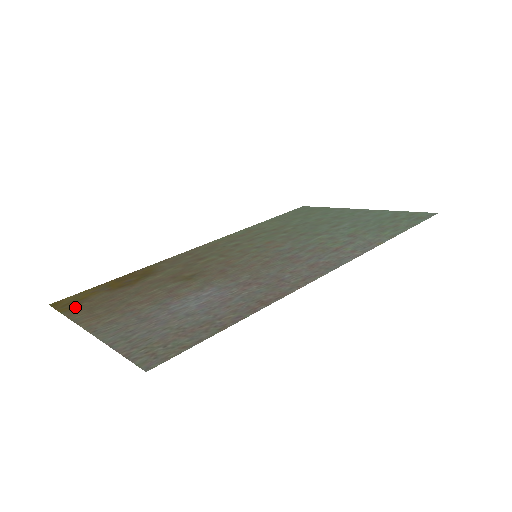
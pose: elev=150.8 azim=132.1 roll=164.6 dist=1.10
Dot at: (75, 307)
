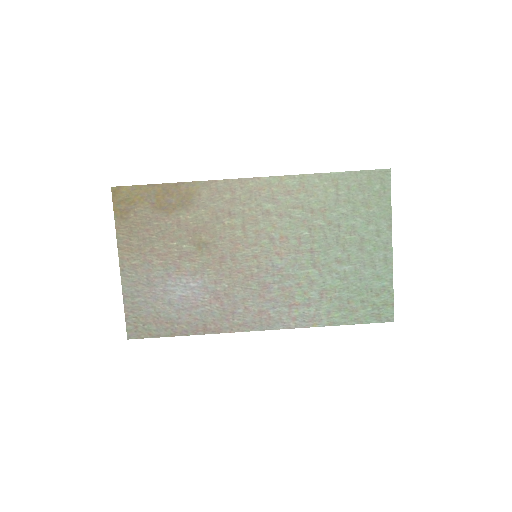
Dot at: (124, 215)
